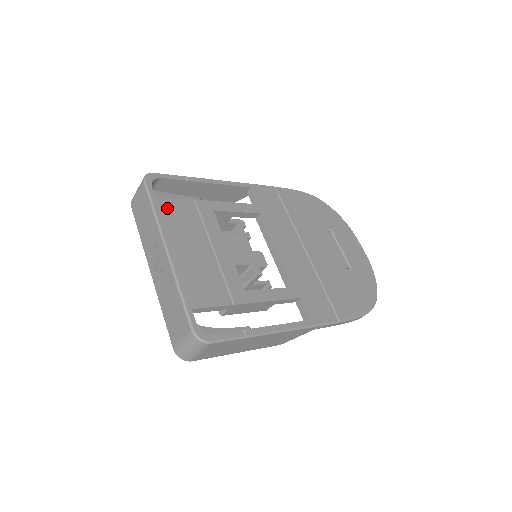
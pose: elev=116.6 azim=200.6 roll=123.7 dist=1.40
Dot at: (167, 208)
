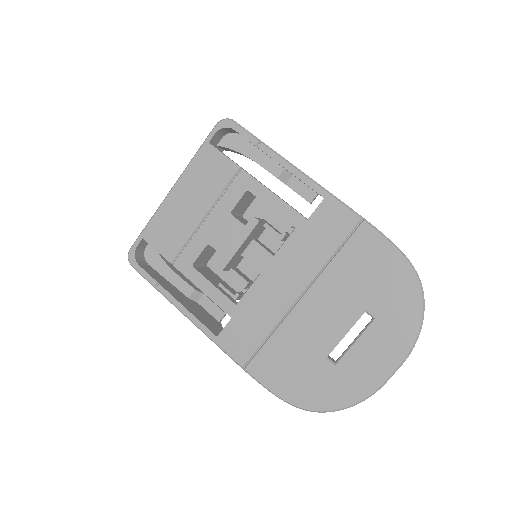
Dot at: (208, 159)
